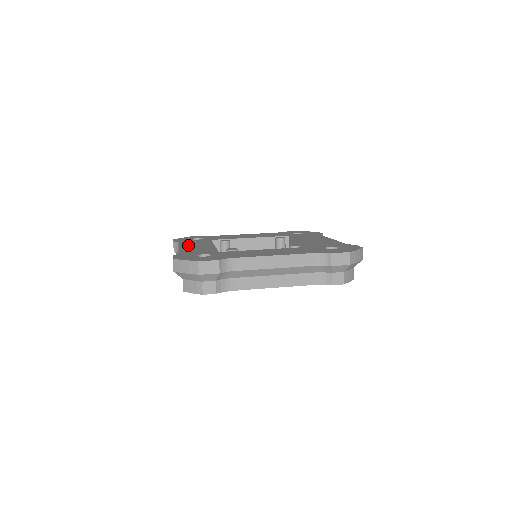
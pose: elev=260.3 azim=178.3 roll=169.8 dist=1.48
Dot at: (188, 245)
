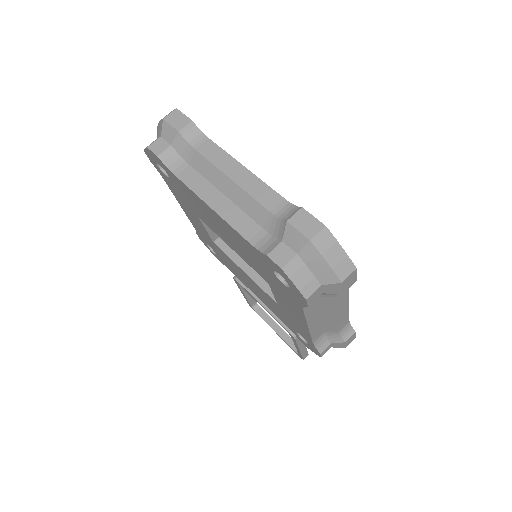
Dot at: occluded
